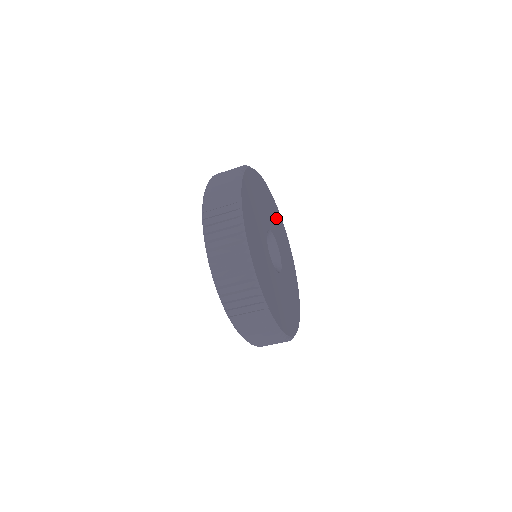
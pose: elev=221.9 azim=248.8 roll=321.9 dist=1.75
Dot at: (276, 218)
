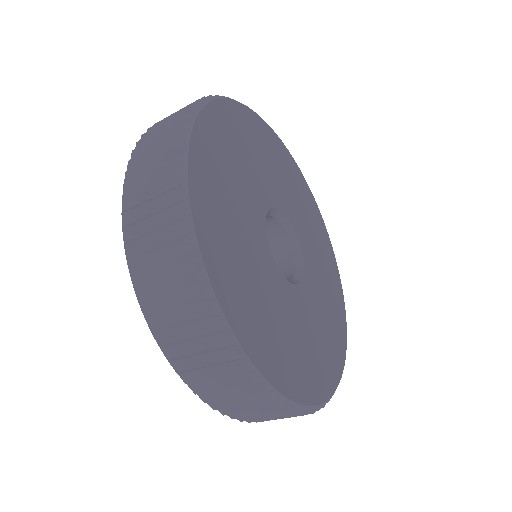
Dot at: (257, 145)
